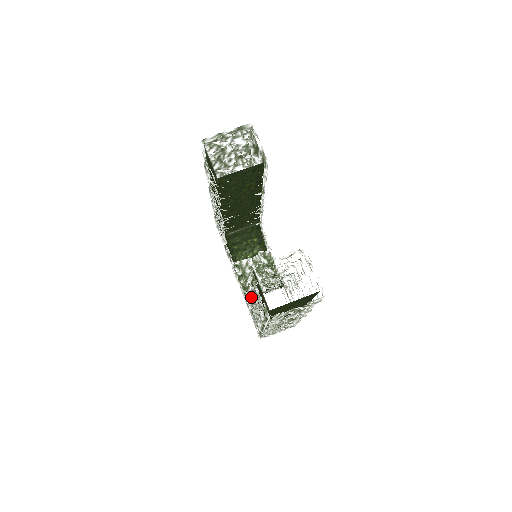
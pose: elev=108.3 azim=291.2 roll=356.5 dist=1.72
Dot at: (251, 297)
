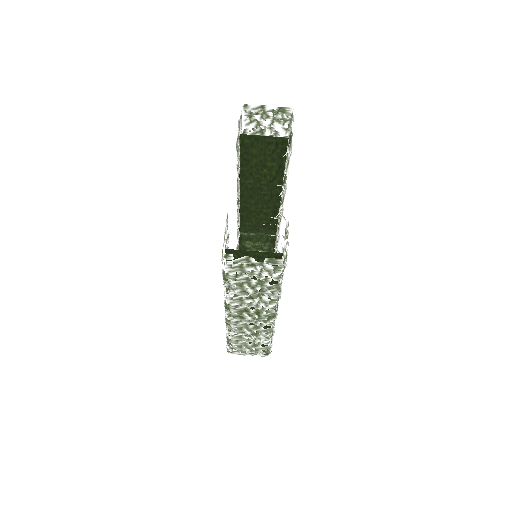
Dot at: occluded
